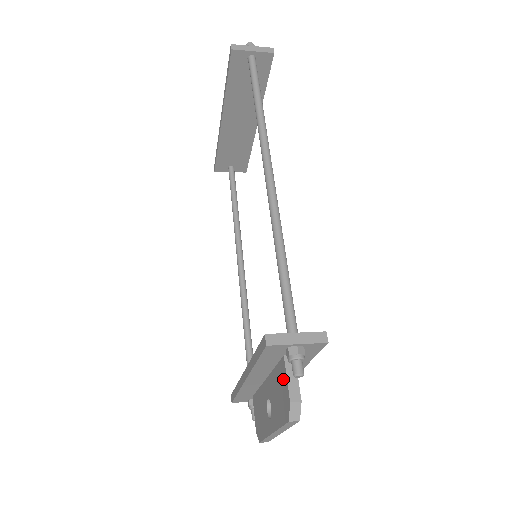
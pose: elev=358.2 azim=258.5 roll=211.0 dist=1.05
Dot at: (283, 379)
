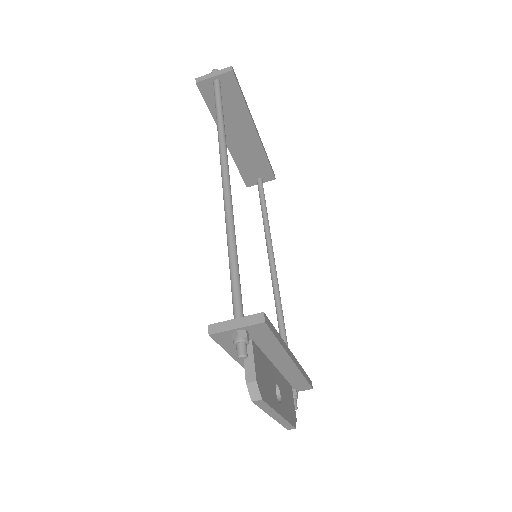
Dot at: occluded
